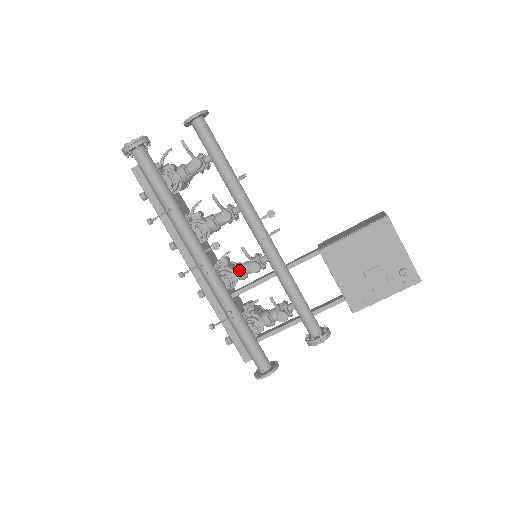
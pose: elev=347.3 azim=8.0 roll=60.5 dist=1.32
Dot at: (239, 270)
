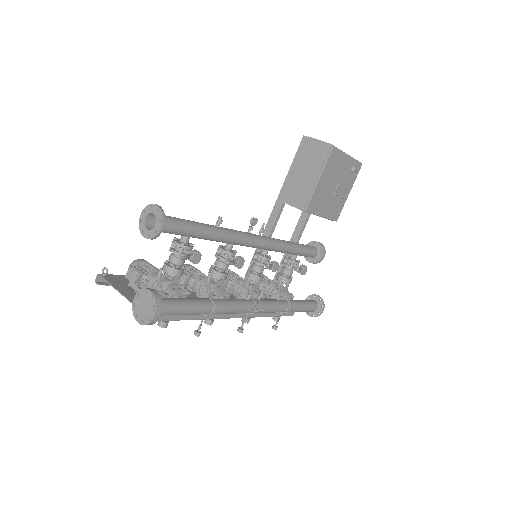
Dot at: (259, 278)
